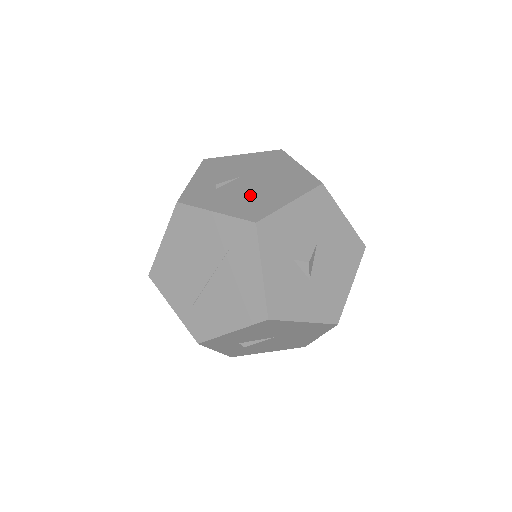
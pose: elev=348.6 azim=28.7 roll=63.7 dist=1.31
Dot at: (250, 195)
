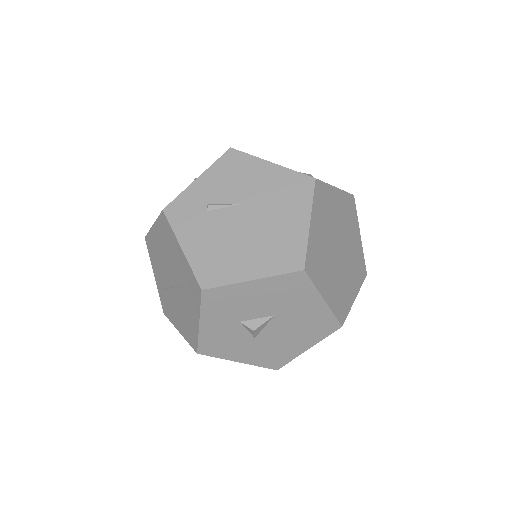
Dot at: (227, 243)
